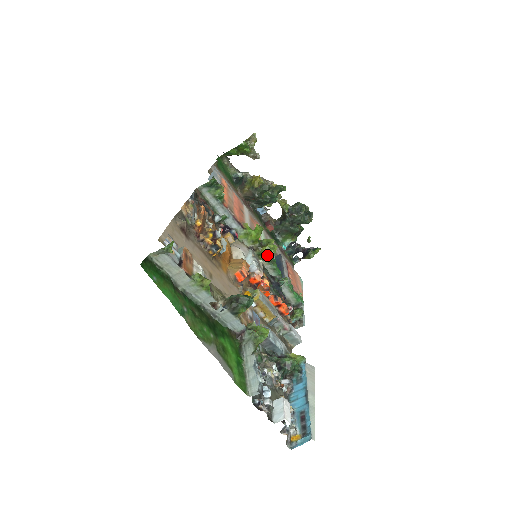
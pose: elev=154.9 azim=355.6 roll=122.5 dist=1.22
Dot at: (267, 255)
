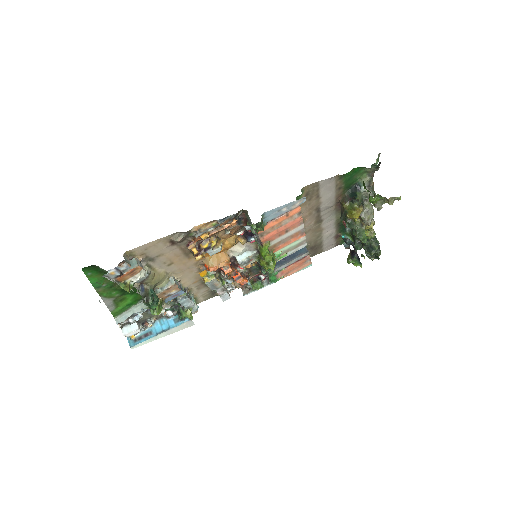
Dot at: occluded
